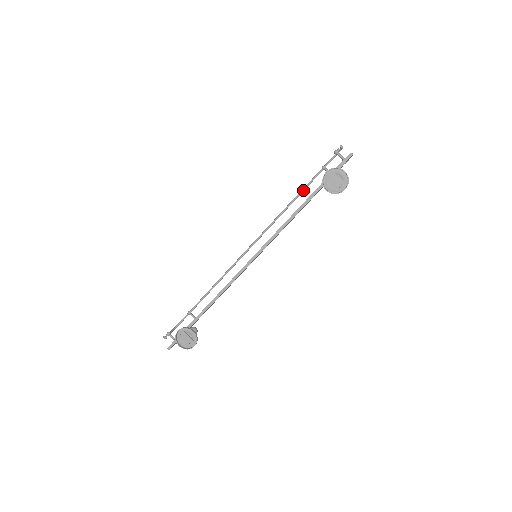
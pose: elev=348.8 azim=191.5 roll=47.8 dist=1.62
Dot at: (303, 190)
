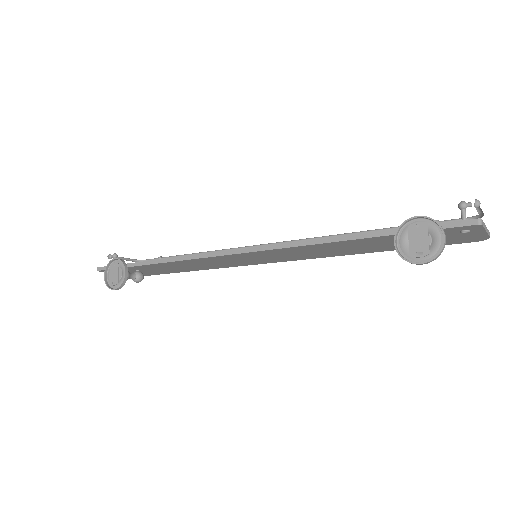
Dot at: occluded
